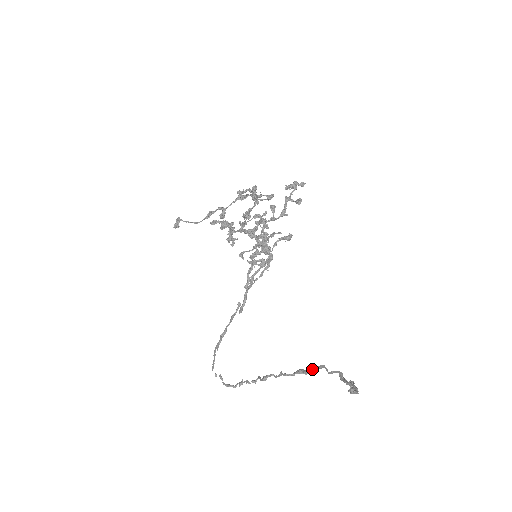
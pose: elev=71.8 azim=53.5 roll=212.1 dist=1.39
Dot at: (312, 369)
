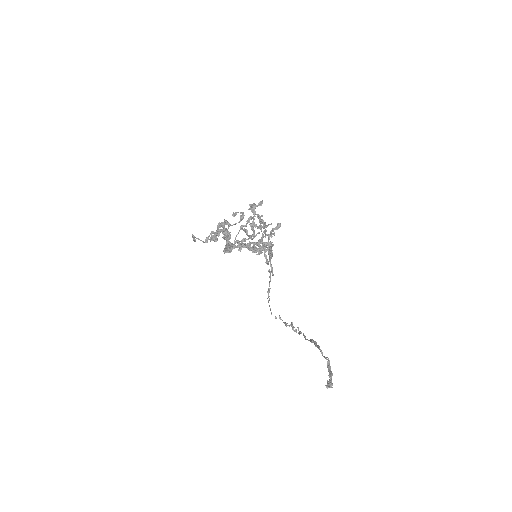
Dot at: (316, 346)
